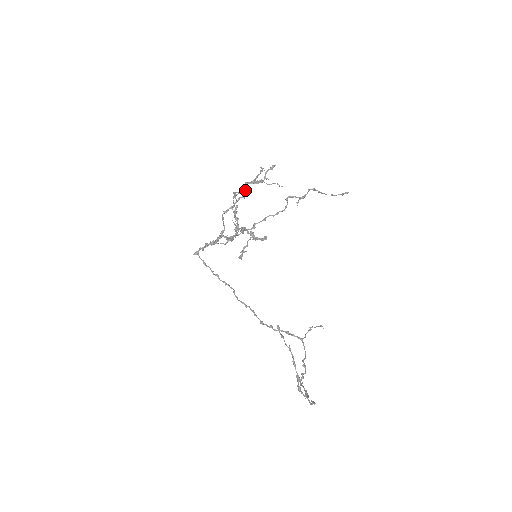
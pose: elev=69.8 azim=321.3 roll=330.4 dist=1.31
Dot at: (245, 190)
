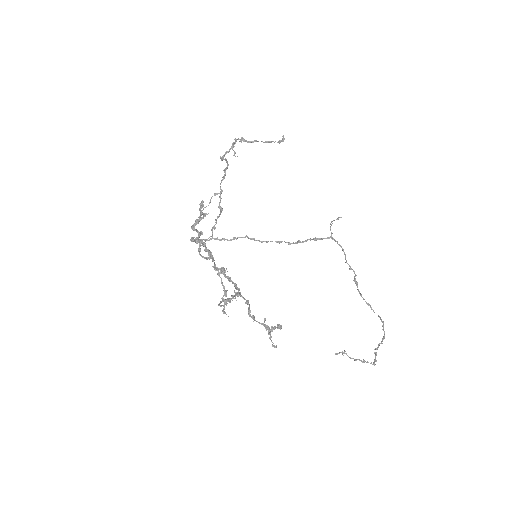
Dot at: (226, 302)
